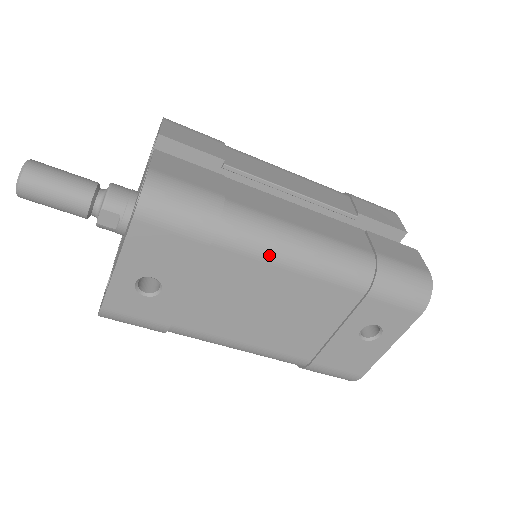
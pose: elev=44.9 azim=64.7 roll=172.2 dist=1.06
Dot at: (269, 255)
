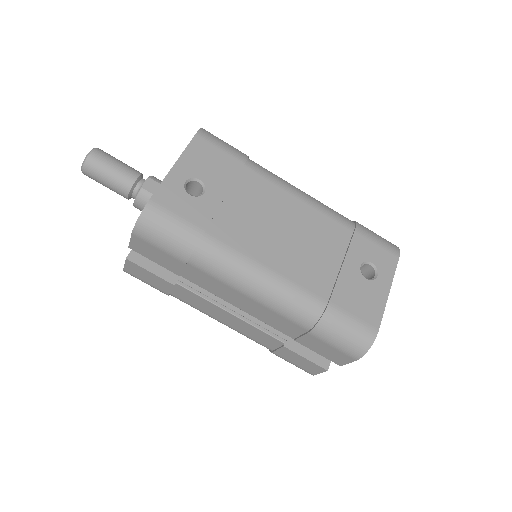
Dot at: (282, 184)
